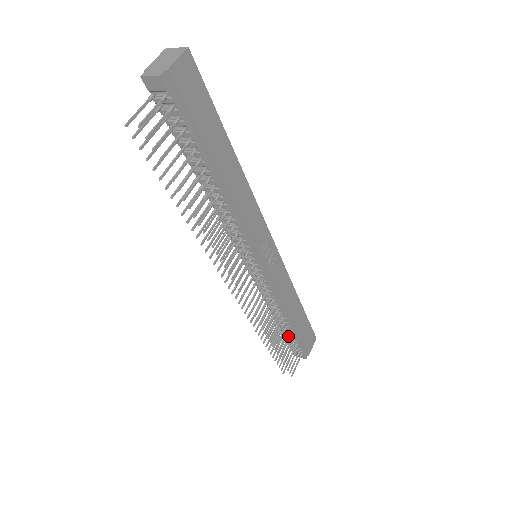
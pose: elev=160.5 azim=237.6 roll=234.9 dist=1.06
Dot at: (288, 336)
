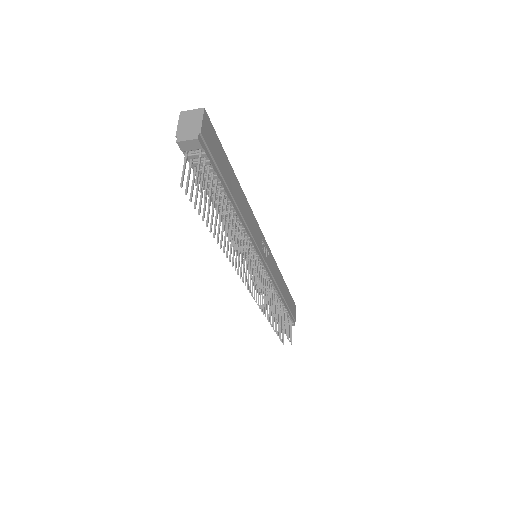
Dot at: (283, 312)
